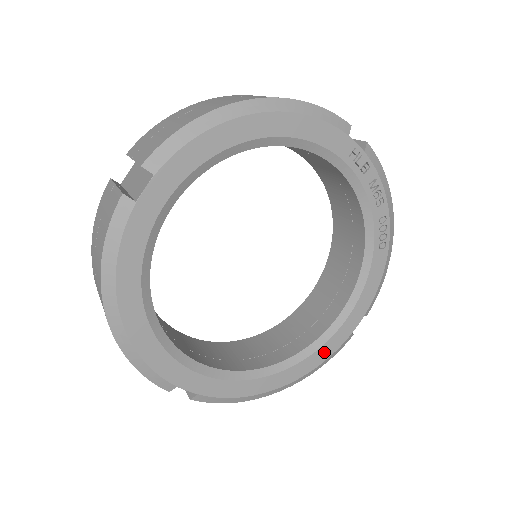
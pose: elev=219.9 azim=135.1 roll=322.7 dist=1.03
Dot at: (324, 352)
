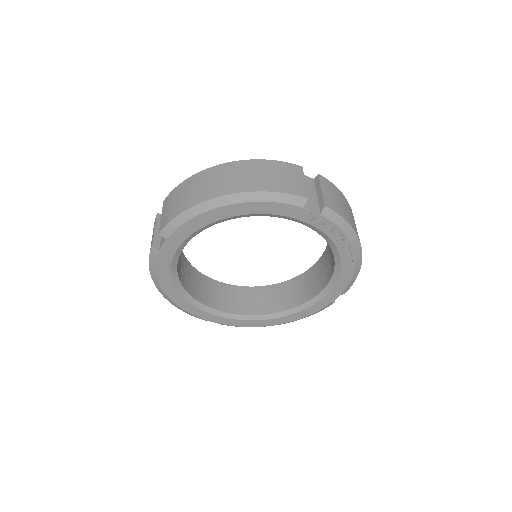
Dot at: (309, 311)
